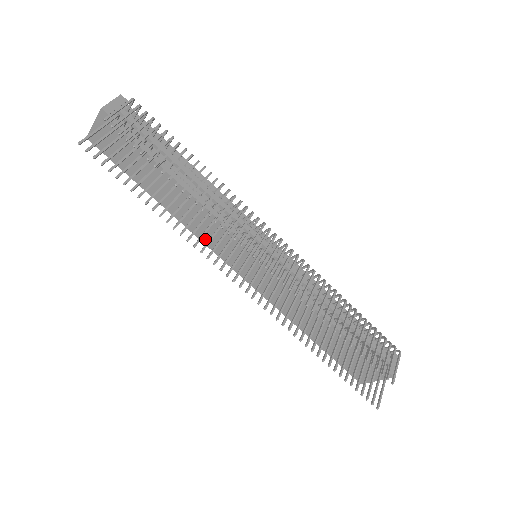
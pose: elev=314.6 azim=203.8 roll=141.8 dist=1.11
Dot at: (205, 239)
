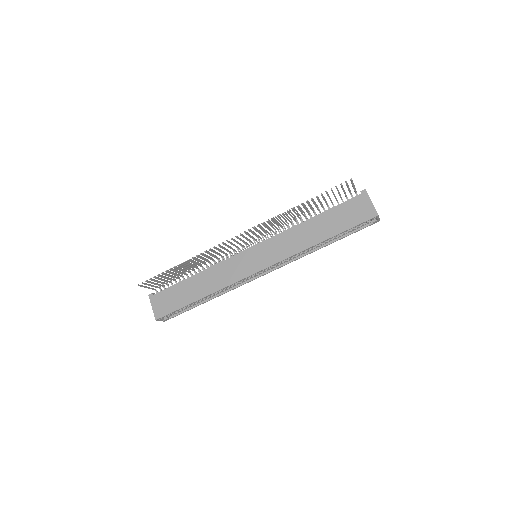
Dot at: (232, 280)
